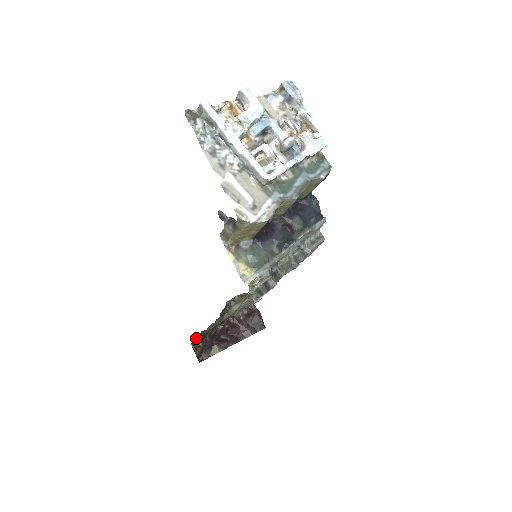
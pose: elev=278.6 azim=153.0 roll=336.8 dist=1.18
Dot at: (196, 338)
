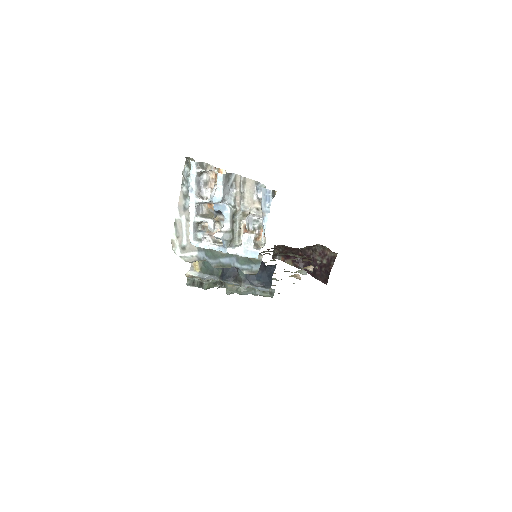
Dot at: occluded
